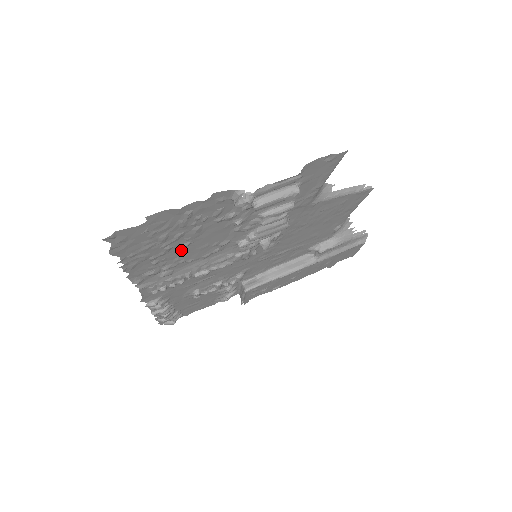
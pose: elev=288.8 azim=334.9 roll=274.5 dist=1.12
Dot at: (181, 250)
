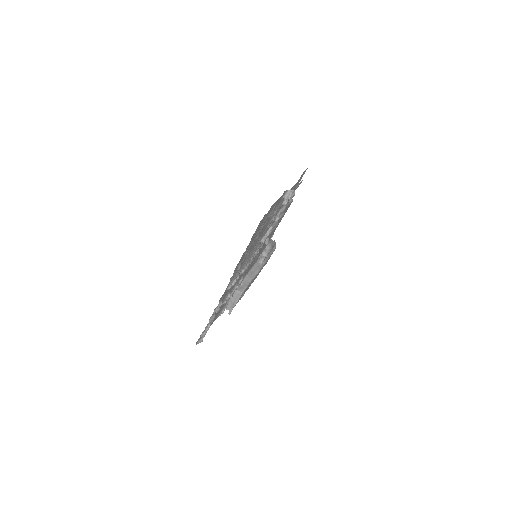
Dot at: (254, 242)
